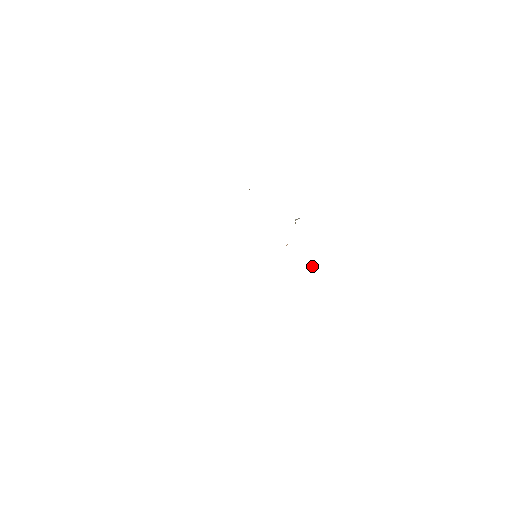
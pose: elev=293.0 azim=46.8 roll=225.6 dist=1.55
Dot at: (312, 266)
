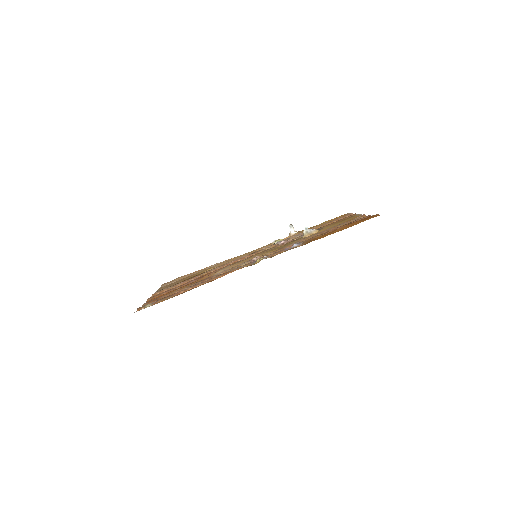
Dot at: (292, 231)
